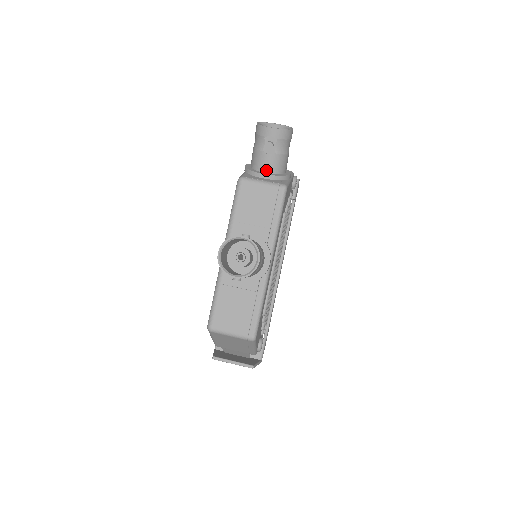
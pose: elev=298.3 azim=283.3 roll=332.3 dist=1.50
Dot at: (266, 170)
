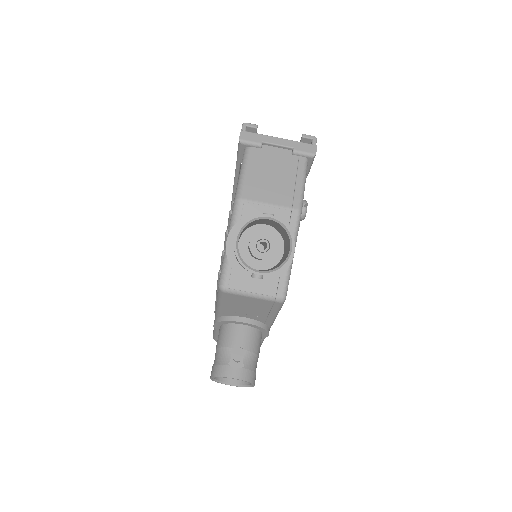
Dot at: occluded
